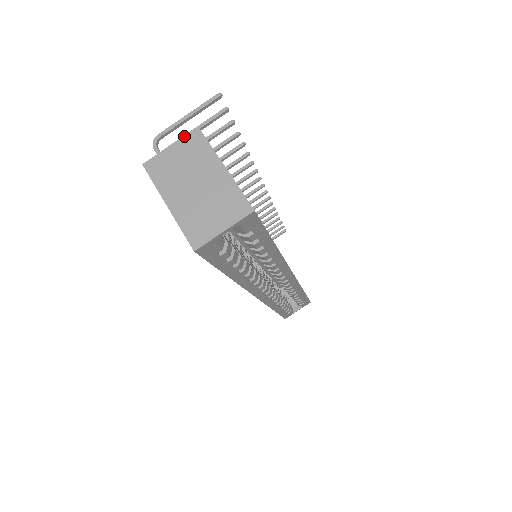
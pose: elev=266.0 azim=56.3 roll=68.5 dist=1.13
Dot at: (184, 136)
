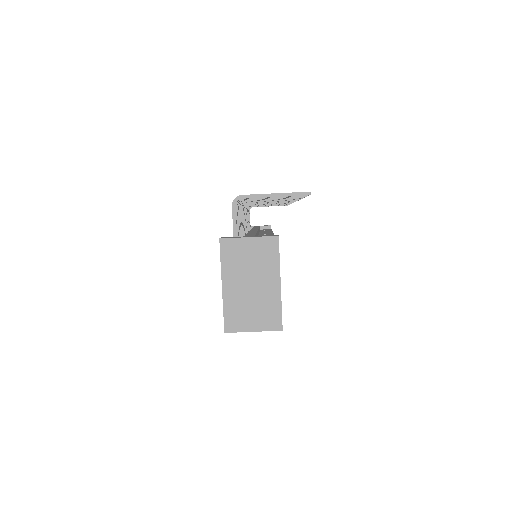
Dot at: (264, 237)
